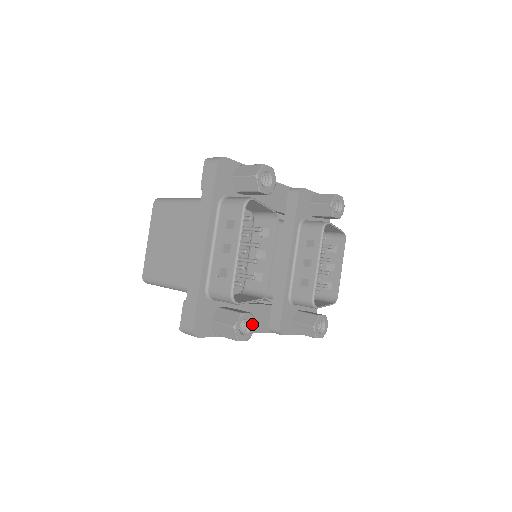
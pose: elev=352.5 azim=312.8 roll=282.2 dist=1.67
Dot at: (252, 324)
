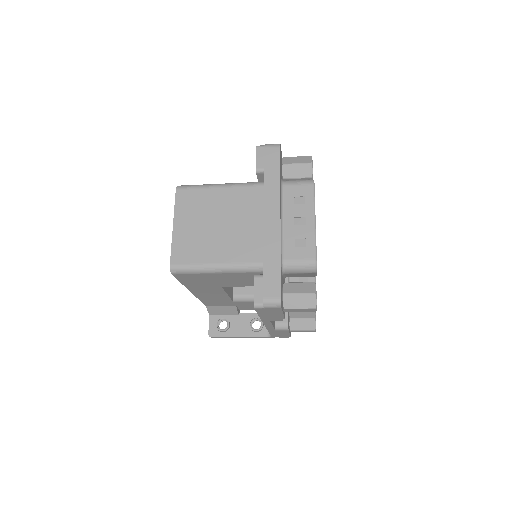
Dot at: occluded
